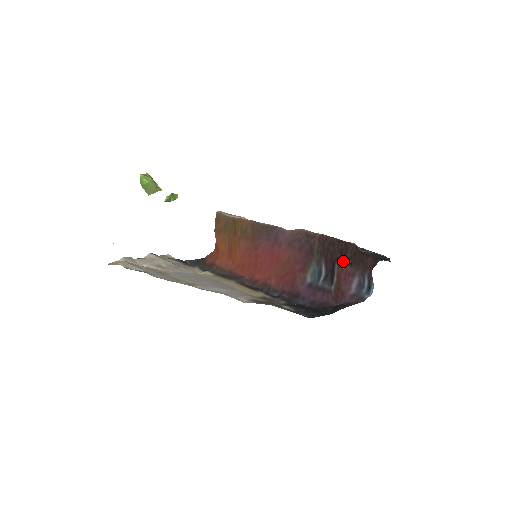
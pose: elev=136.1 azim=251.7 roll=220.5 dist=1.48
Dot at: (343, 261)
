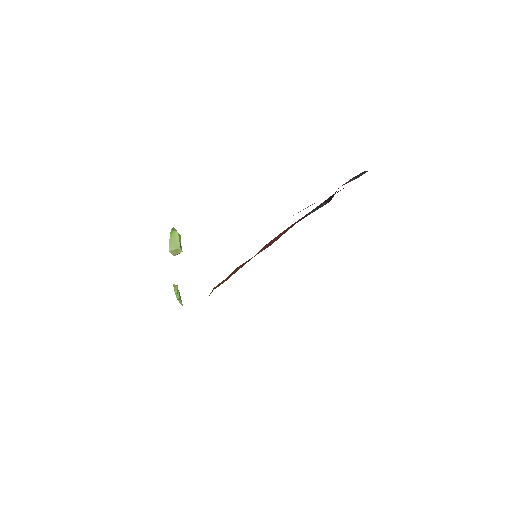
Dot at: occluded
